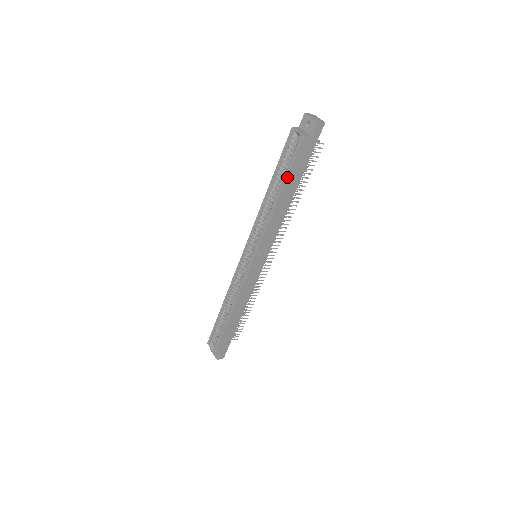
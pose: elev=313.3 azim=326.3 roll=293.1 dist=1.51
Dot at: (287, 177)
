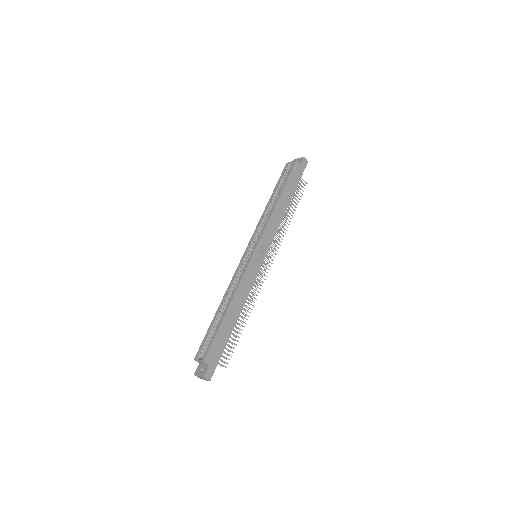
Dot at: (285, 184)
